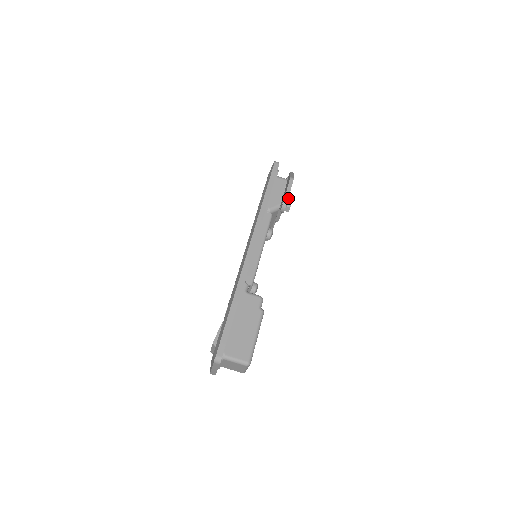
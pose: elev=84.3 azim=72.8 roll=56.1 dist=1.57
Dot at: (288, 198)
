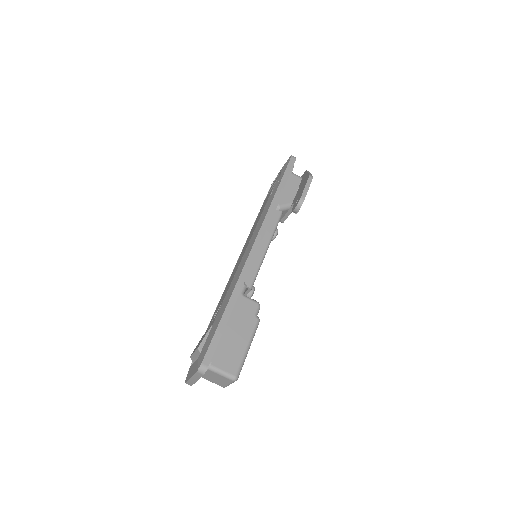
Dot at: occluded
